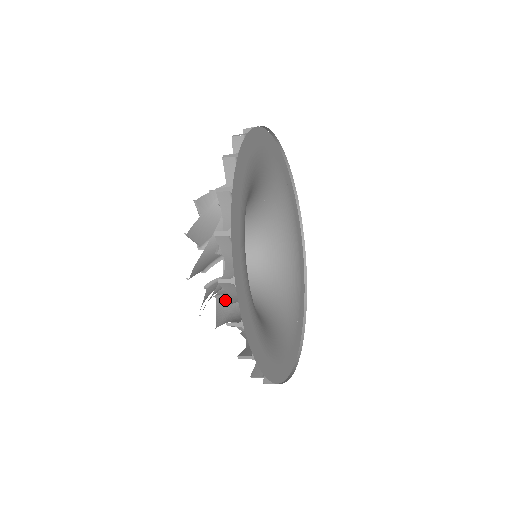
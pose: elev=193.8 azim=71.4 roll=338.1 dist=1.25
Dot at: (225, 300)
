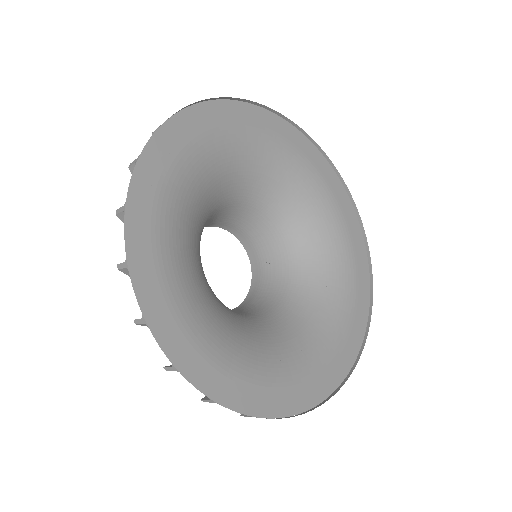
Dot at: occluded
